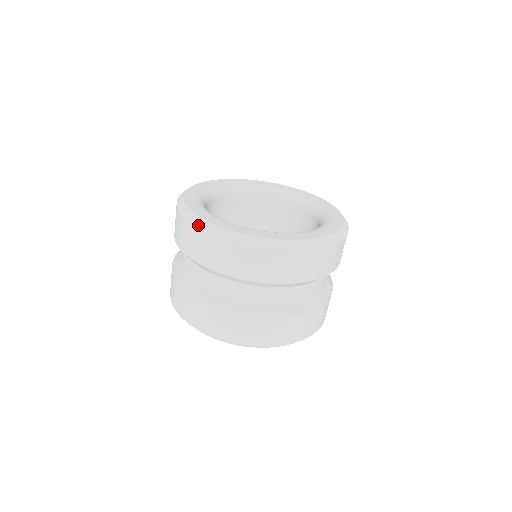
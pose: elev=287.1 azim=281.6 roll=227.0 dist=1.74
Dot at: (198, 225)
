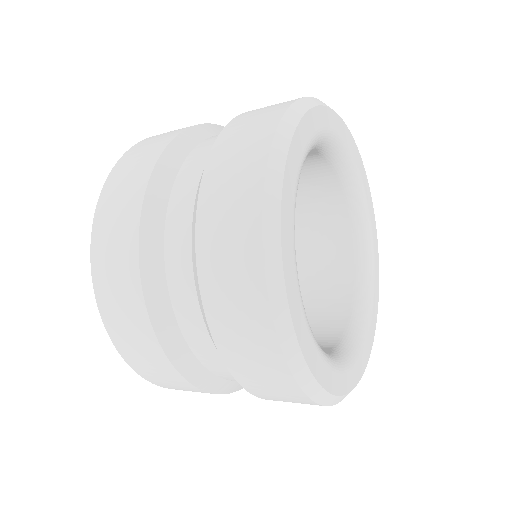
Dot at: (269, 285)
